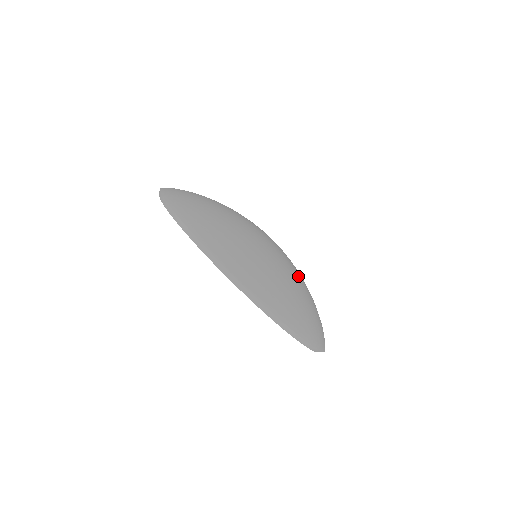
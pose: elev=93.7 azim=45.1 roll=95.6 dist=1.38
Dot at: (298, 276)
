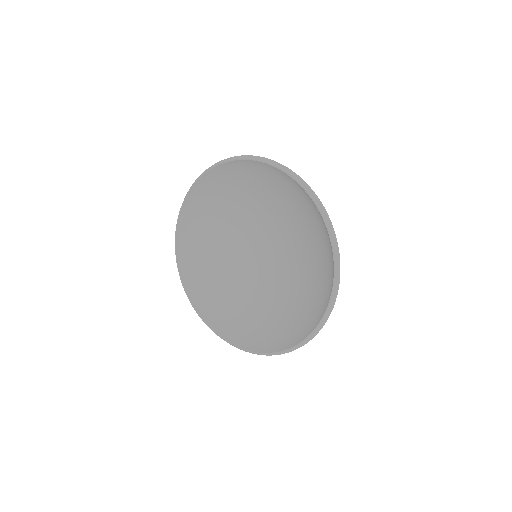
Dot at: occluded
